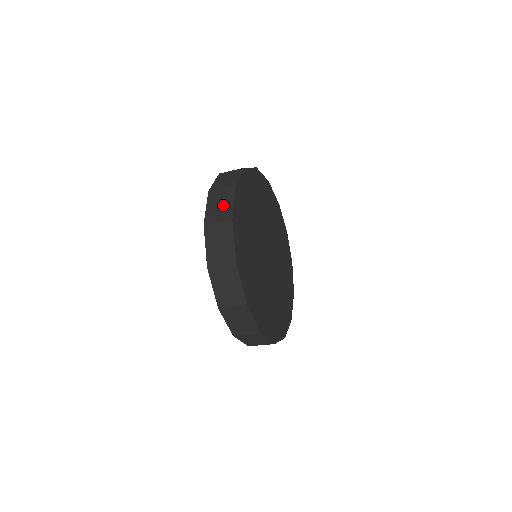
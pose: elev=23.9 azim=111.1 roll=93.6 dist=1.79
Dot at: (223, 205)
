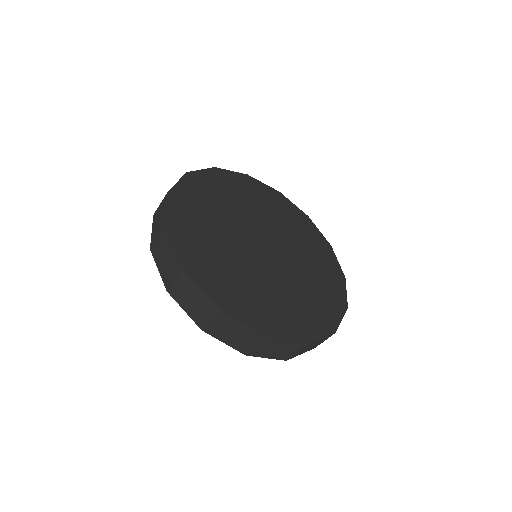
Dot at: (160, 219)
